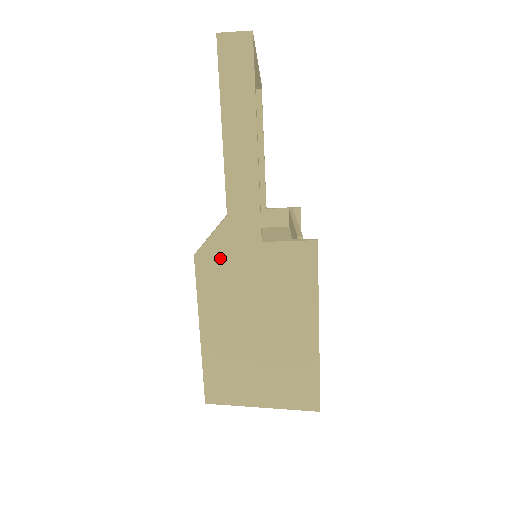
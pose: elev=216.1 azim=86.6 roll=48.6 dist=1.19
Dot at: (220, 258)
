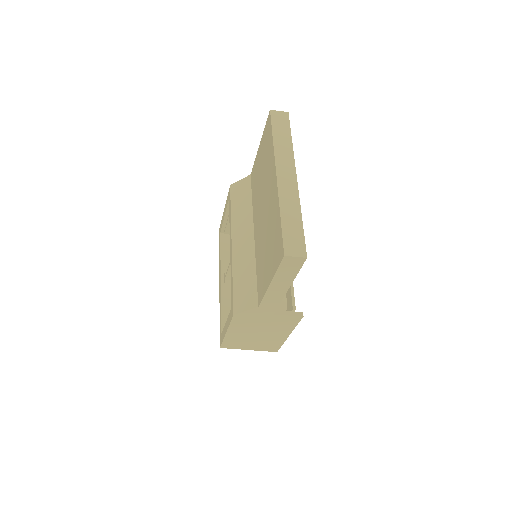
Dot at: (248, 317)
